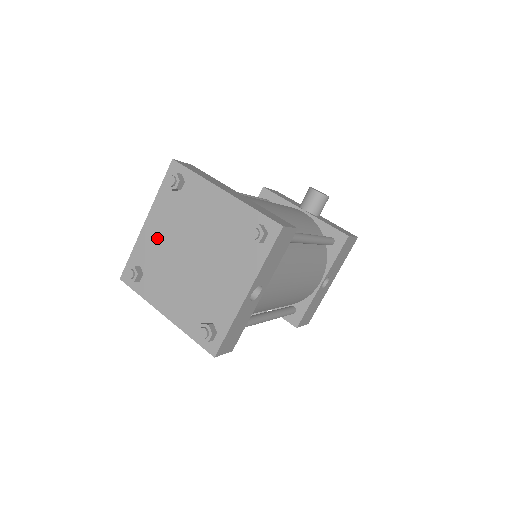
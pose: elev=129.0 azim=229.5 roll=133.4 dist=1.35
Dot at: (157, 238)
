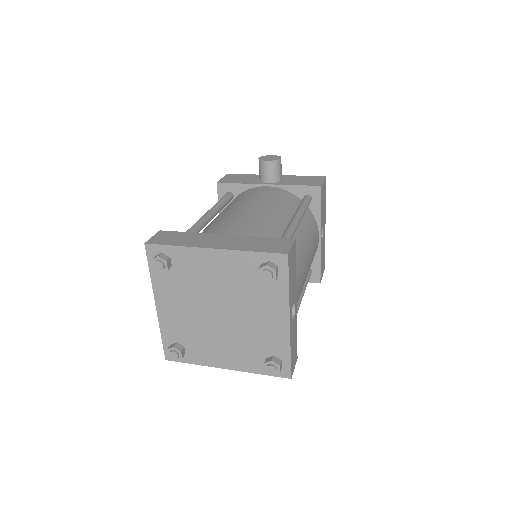
Dot at: (177, 314)
